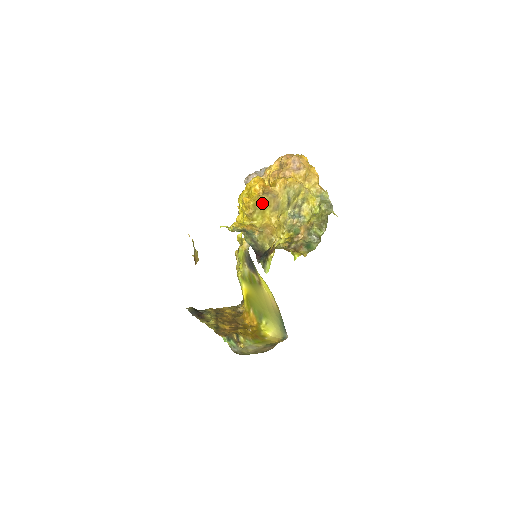
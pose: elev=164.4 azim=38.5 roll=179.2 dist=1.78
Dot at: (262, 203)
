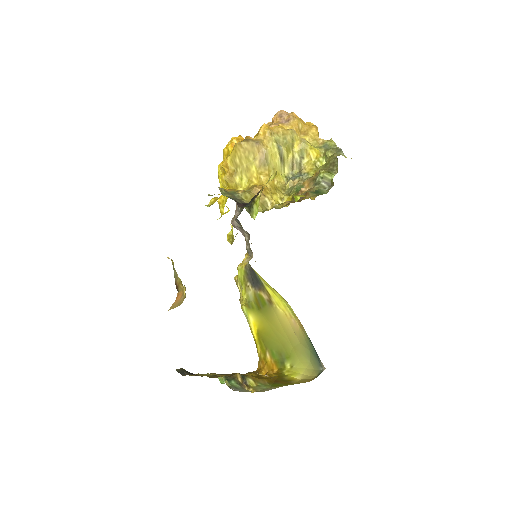
Dot at: (242, 154)
